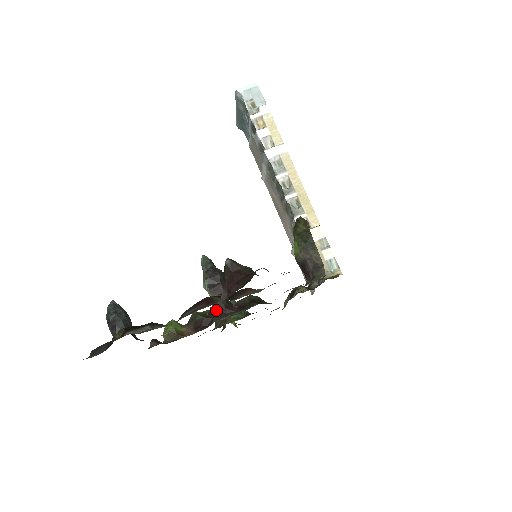
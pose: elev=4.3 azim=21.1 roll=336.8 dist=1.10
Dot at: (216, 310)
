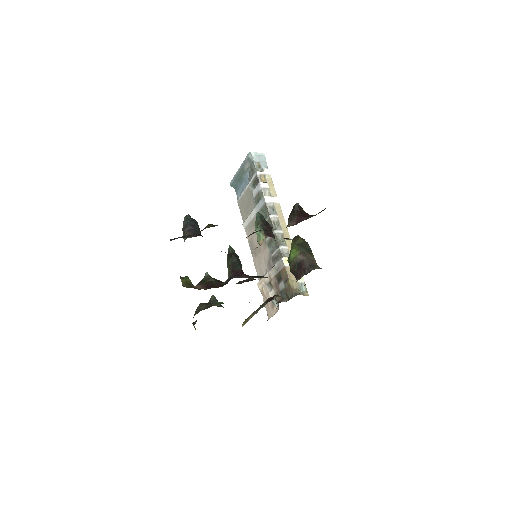
Dot at: (234, 272)
